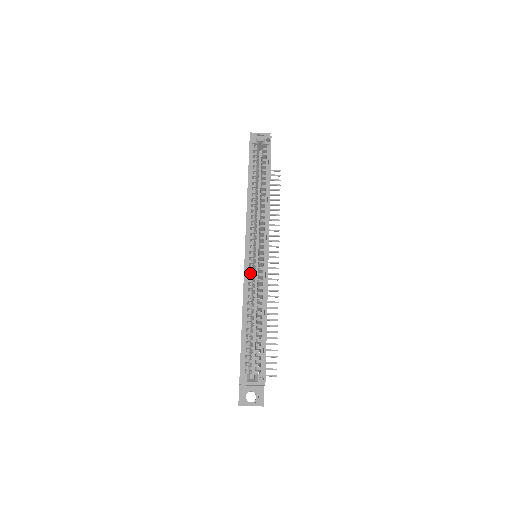
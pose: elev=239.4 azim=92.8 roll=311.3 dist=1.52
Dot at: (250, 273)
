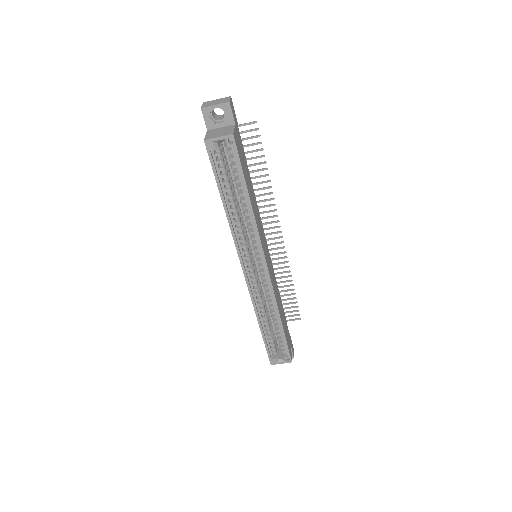
Dot at: (255, 289)
